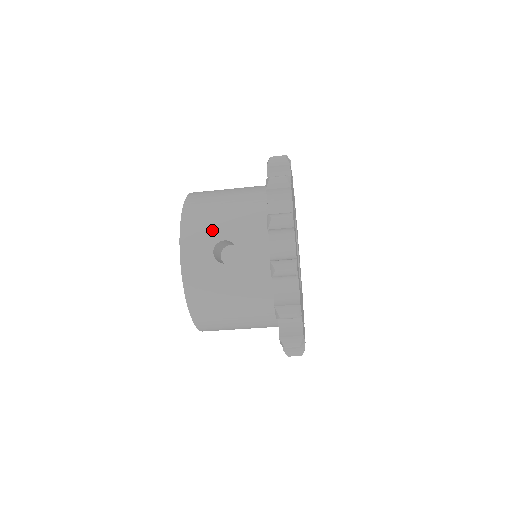
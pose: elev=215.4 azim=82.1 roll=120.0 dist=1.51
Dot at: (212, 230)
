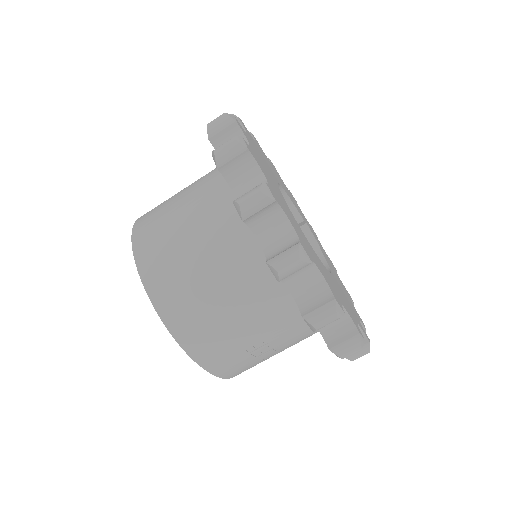
Dot at: occluded
